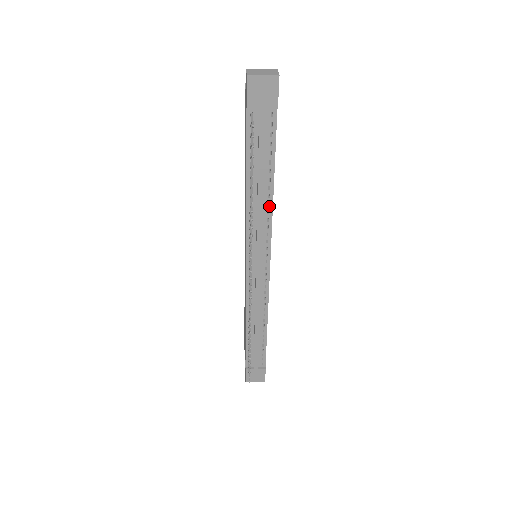
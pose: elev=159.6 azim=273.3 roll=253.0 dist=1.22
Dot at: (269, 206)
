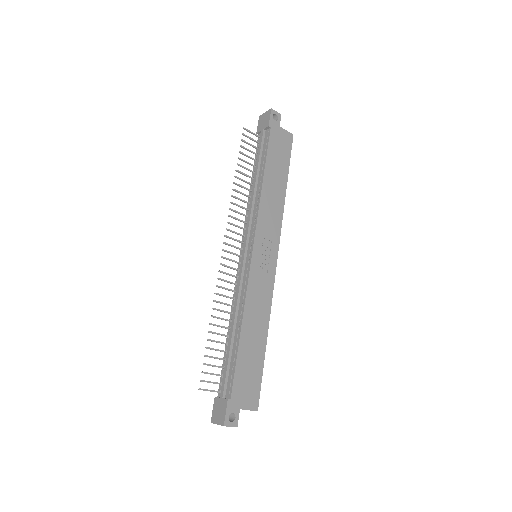
Dot at: (259, 195)
